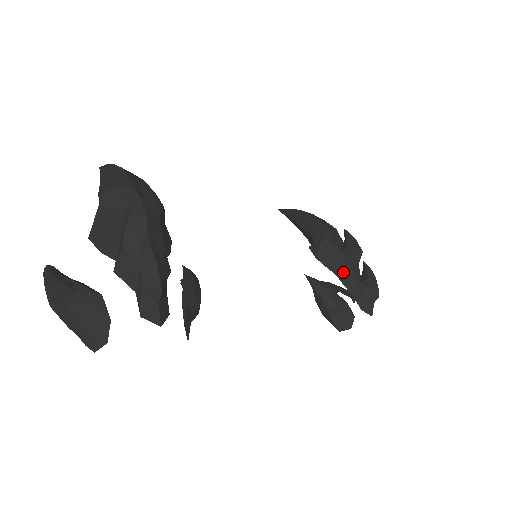
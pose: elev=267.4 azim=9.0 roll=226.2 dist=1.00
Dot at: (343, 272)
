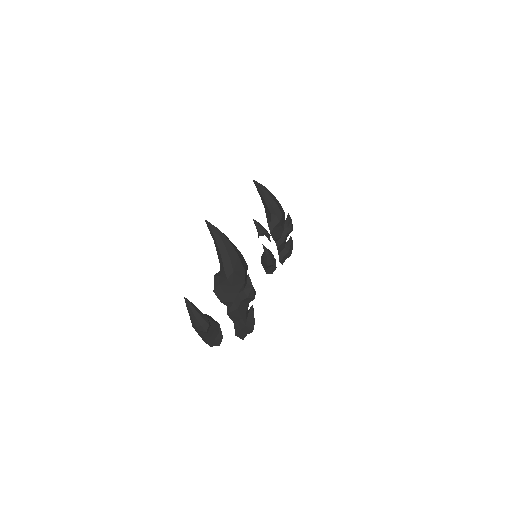
Dot at: (280, 243)
